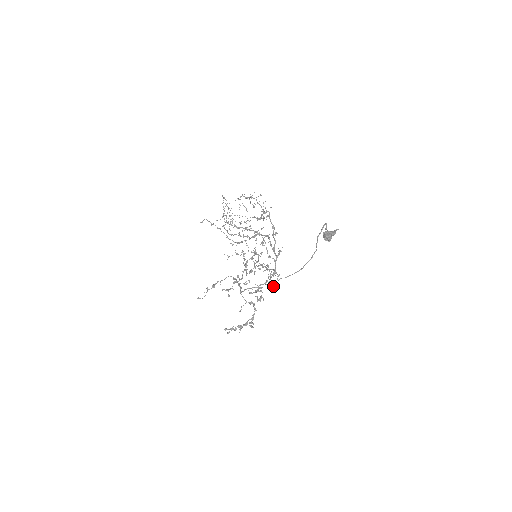
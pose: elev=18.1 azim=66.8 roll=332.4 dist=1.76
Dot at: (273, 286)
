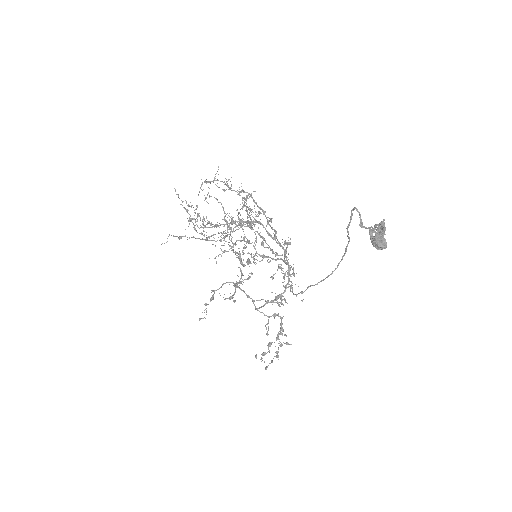
Dot at: occluded
